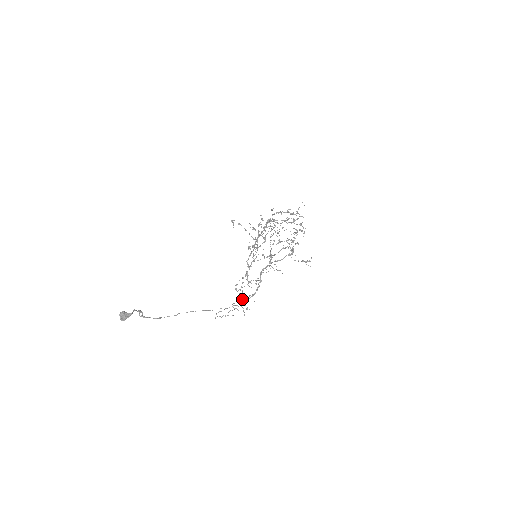
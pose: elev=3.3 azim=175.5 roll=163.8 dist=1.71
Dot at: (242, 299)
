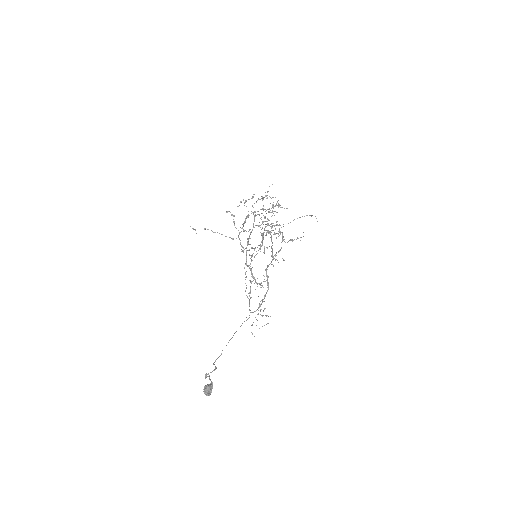
Dot at: occluded
